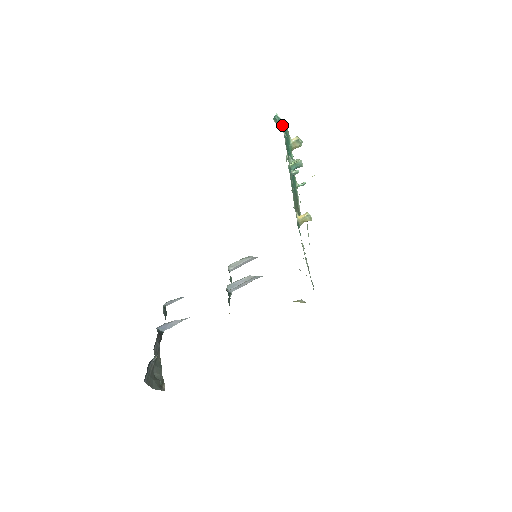
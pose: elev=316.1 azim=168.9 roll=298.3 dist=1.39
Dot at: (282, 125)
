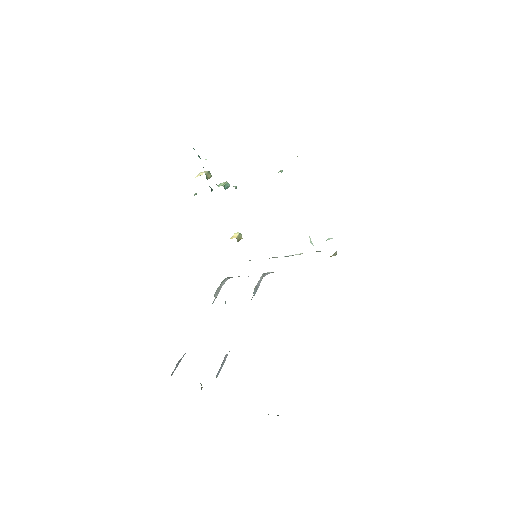
Dot at: (199, 157)
